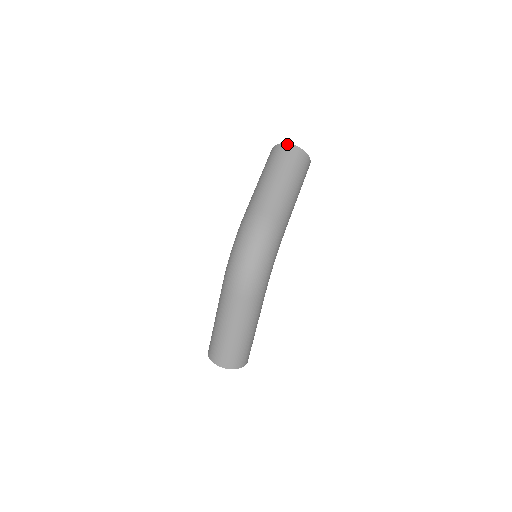
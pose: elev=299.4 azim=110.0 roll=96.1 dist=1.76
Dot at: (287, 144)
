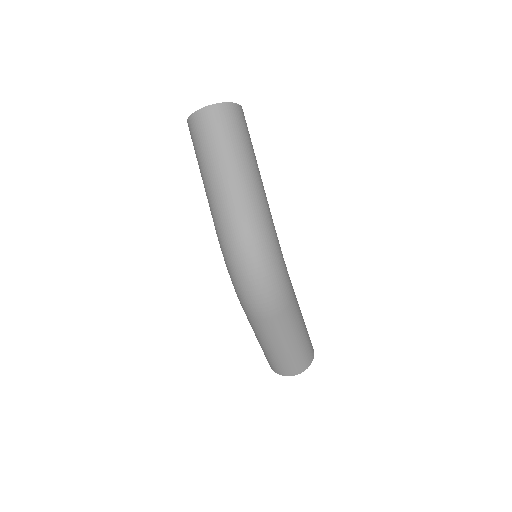
Dot at: (203, 109)
